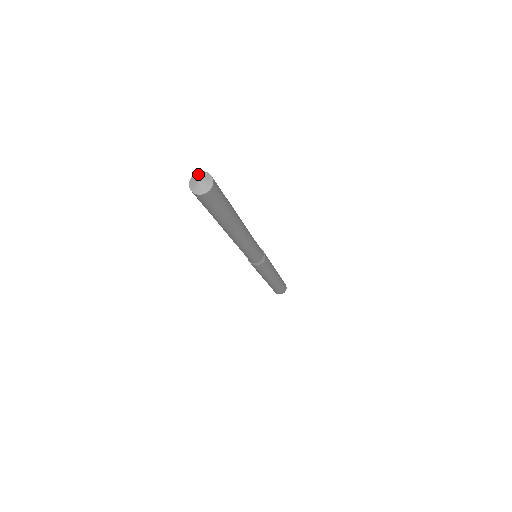
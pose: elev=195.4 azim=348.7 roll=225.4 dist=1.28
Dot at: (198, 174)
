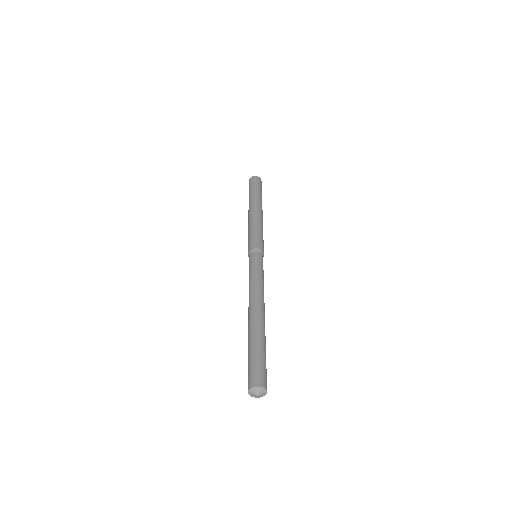
Dot at: (255, 389)
